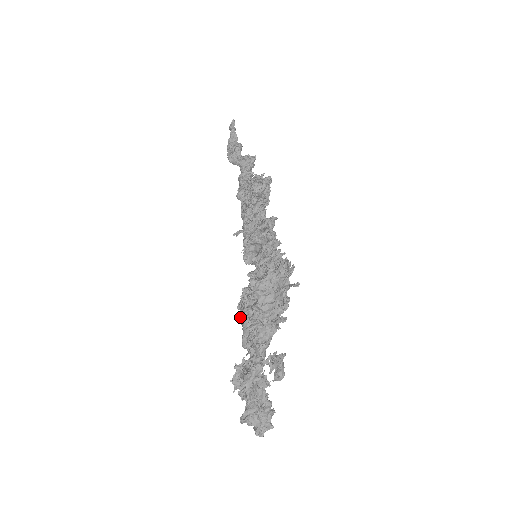
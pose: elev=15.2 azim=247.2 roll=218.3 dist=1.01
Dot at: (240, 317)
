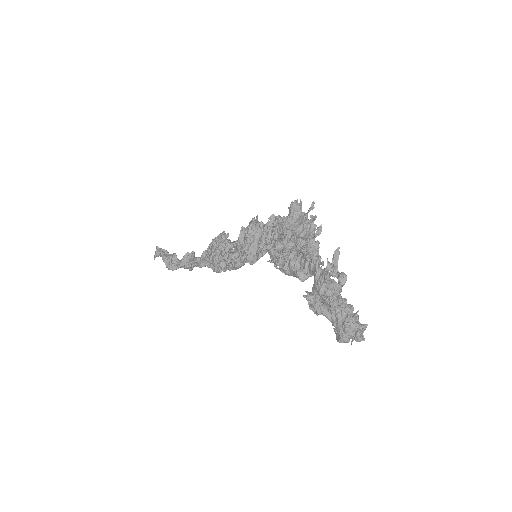
Dot at: (282, 267)
